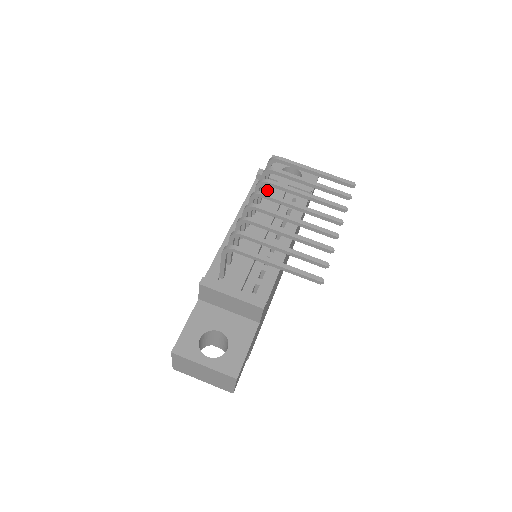
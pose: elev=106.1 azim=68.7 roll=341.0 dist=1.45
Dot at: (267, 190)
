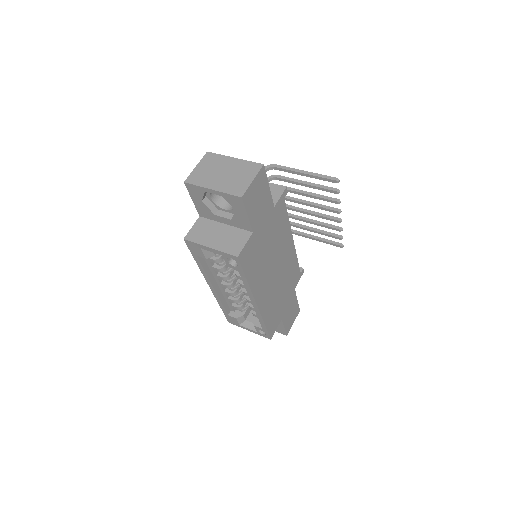
Dot at: occluded
